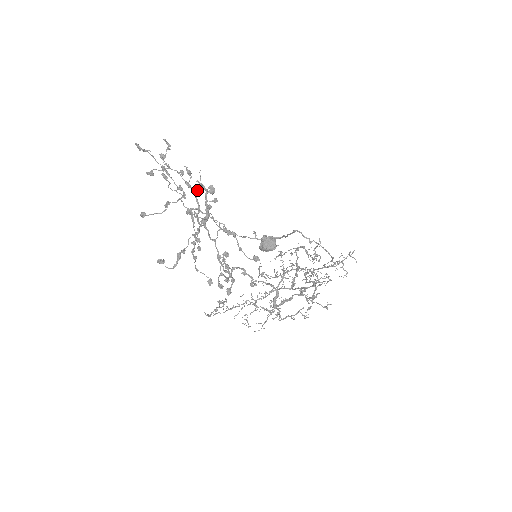
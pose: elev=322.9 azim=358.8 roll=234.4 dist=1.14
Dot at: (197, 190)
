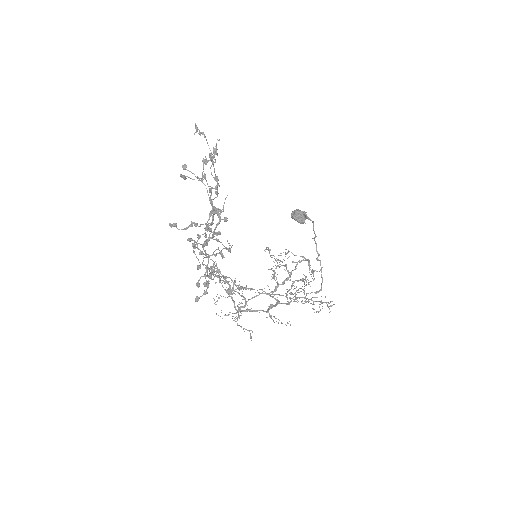
Dot at: (214, 213)
